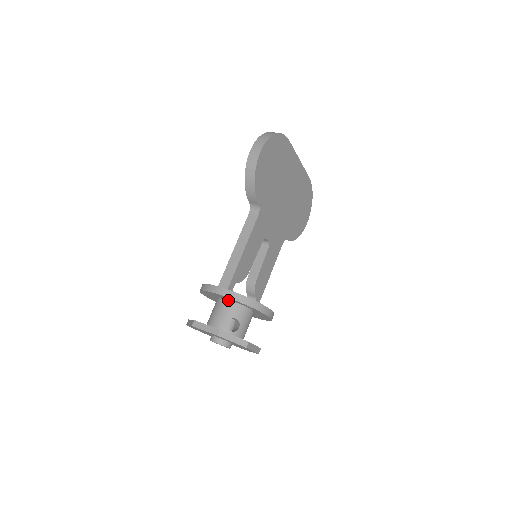
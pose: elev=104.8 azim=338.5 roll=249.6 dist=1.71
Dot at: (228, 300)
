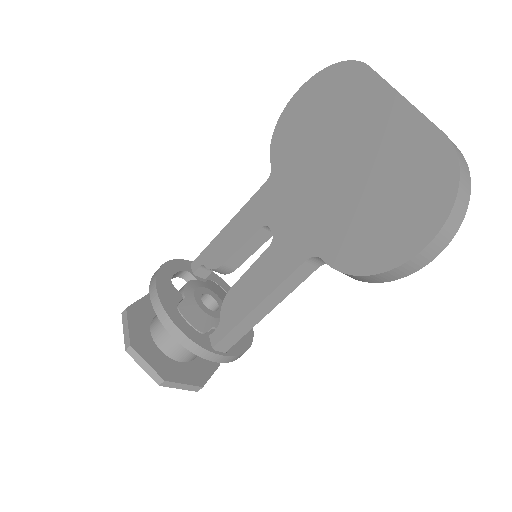
Dot at: occluded
